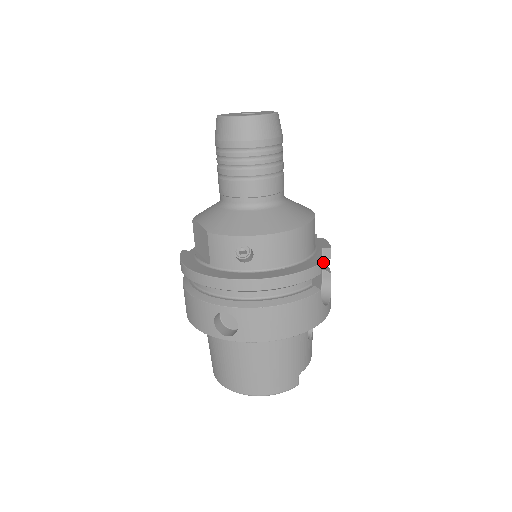
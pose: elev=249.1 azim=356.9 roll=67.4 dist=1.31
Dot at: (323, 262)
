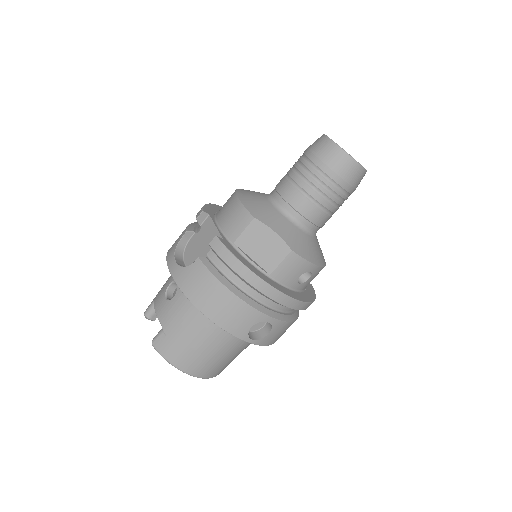
Dot at: occluded
